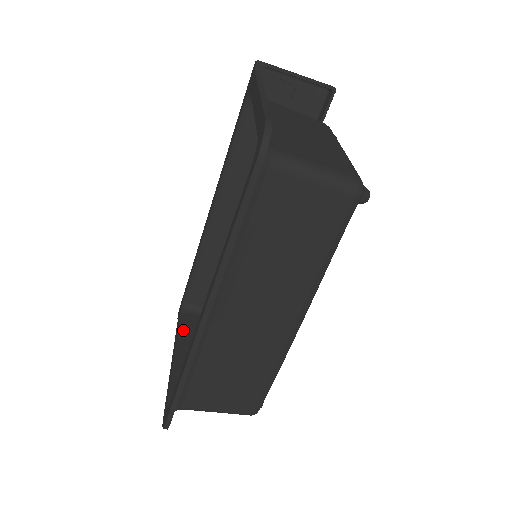
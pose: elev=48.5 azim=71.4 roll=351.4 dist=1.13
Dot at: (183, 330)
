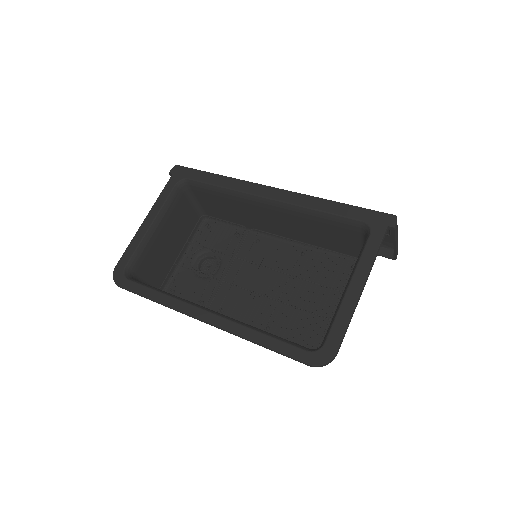
Dot at: (169, 205)
